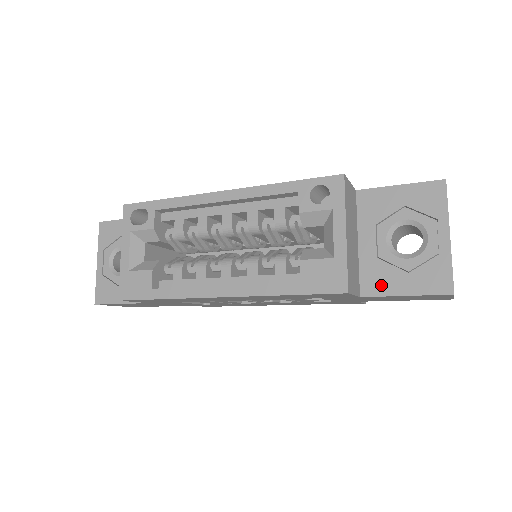
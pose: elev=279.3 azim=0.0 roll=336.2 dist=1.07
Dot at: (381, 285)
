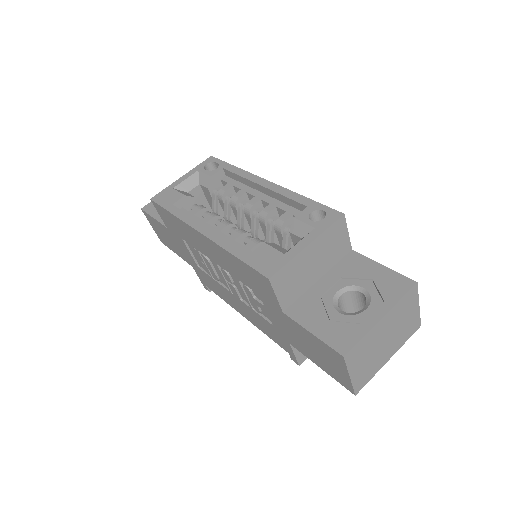
Dot at: (304, 315)
